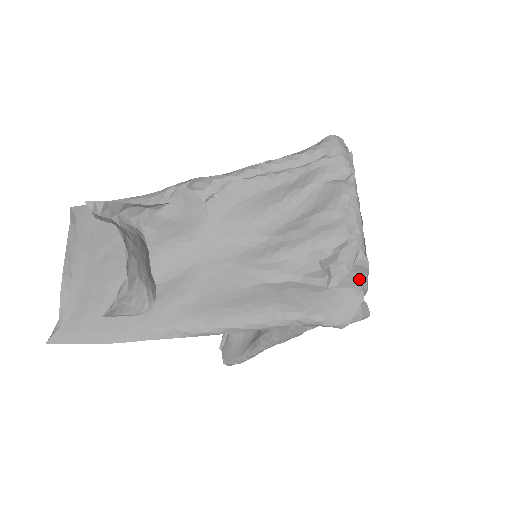
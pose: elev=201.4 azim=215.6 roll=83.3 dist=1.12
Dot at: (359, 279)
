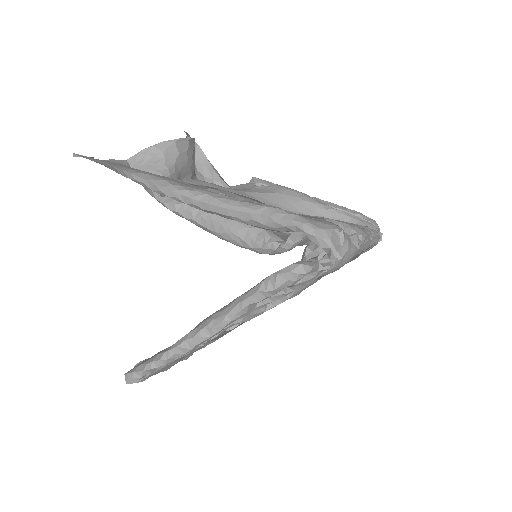
Dot at: occluded
